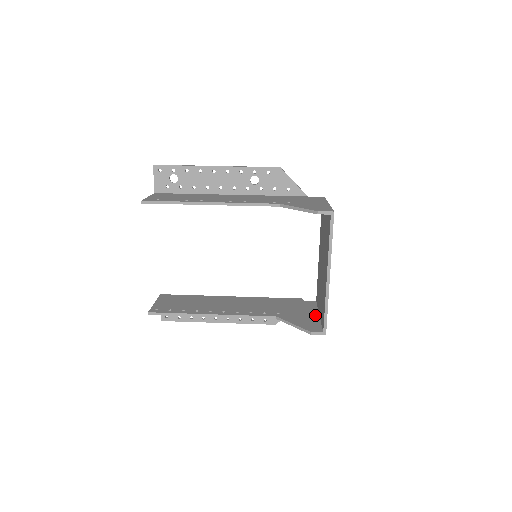
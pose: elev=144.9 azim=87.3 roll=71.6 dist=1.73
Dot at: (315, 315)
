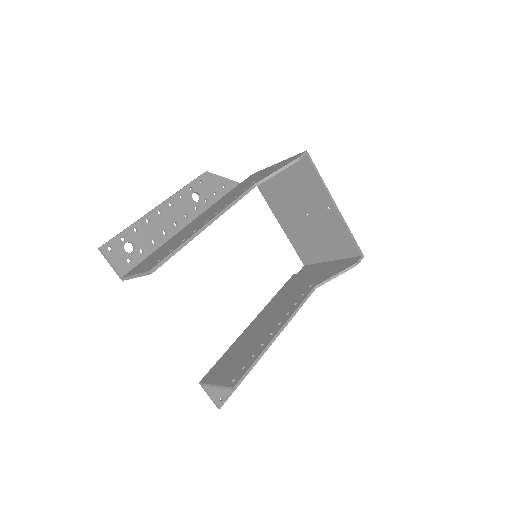
Dot at: (329, 263)
